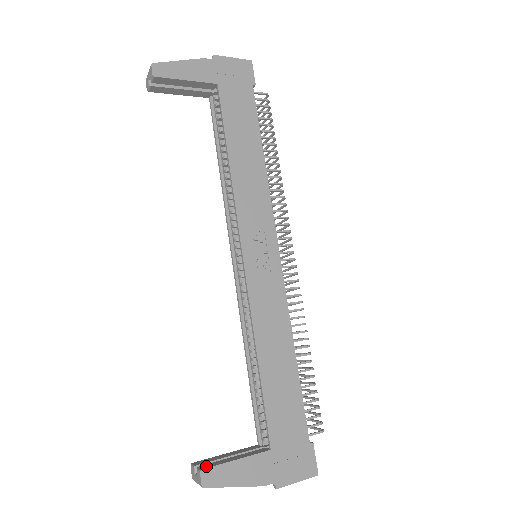
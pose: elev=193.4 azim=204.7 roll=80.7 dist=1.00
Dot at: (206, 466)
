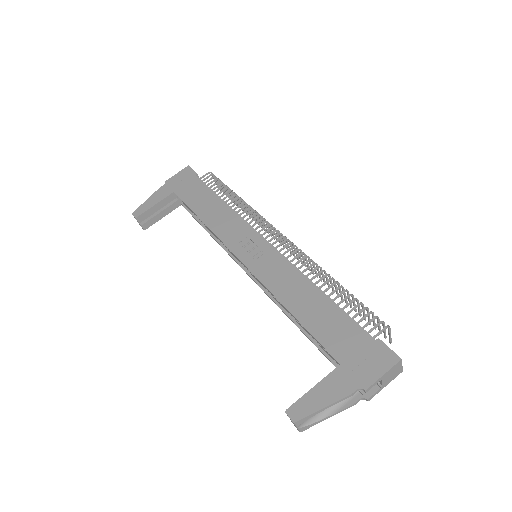
Dot at: (291, 408)
